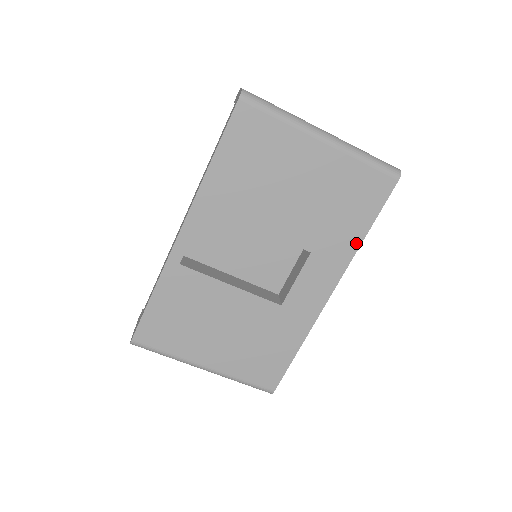
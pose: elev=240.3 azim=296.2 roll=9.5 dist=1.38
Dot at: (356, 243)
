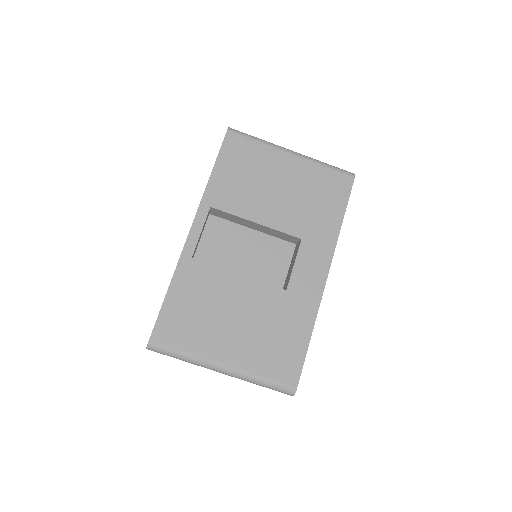
Dot at: (336, 228)
